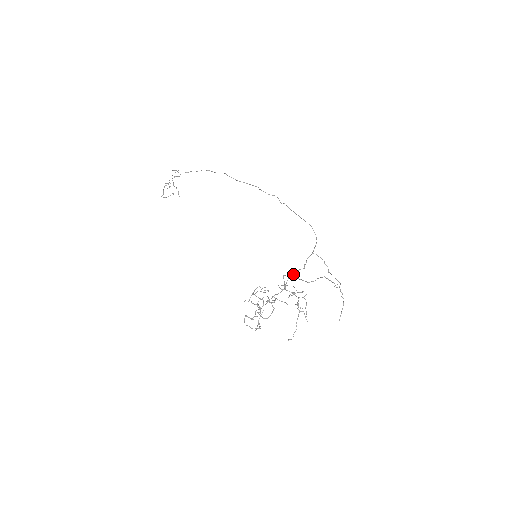
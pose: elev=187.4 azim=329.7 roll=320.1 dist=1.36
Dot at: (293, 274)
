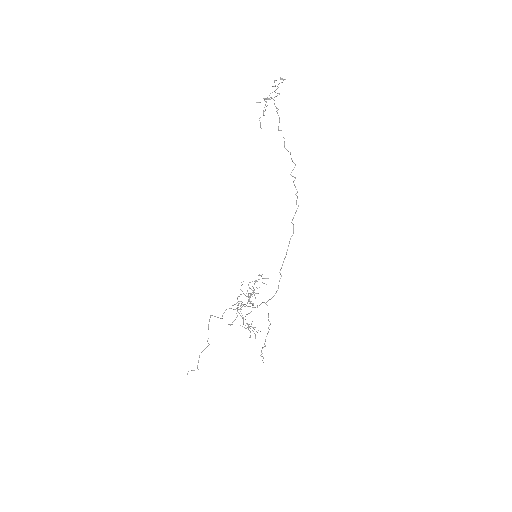
Dot at: (247, 306)
